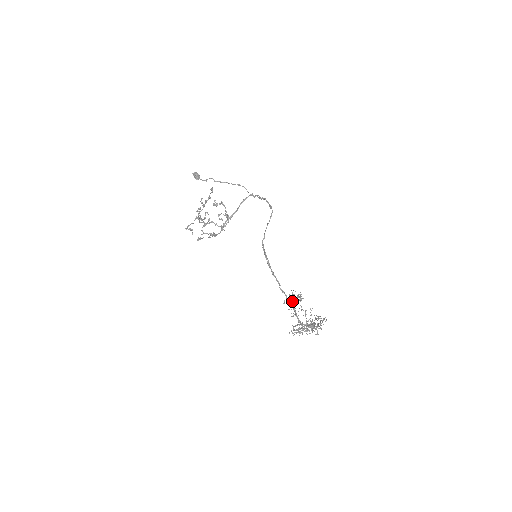
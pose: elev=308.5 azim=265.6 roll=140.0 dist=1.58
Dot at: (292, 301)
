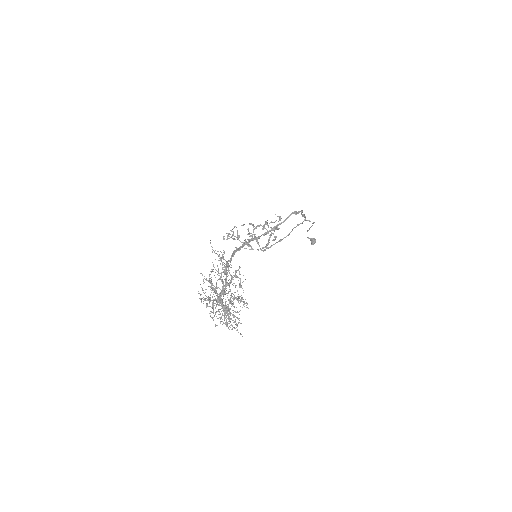
Dot at: (227, 274)
